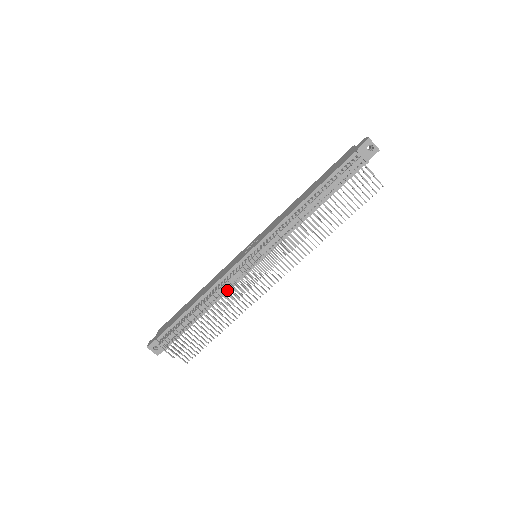
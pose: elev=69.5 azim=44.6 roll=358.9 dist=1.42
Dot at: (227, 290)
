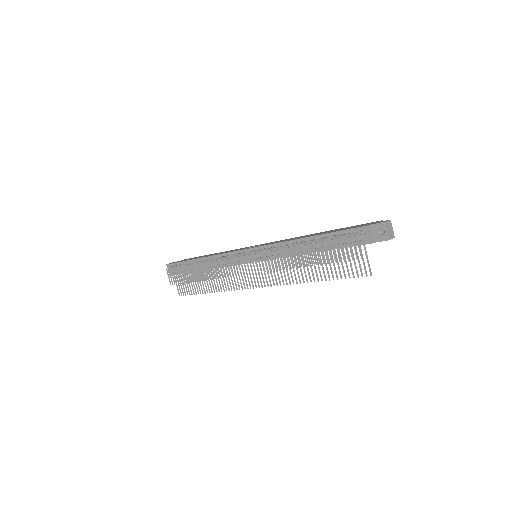
Dot at: occluded
